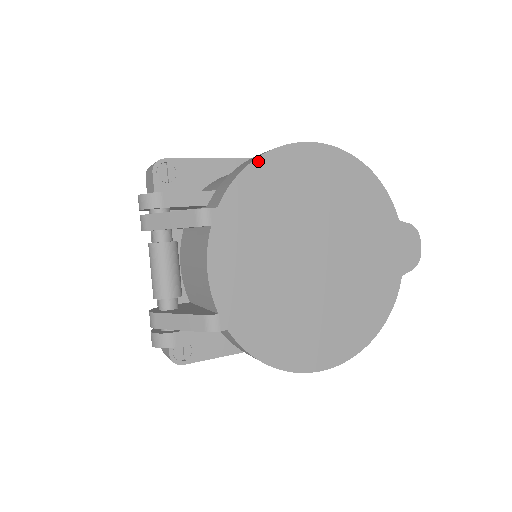
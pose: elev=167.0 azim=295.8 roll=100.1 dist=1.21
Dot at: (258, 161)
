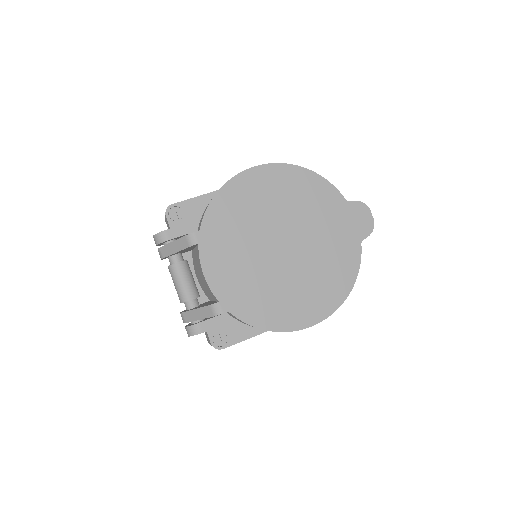
Dot at: (221, 191)
